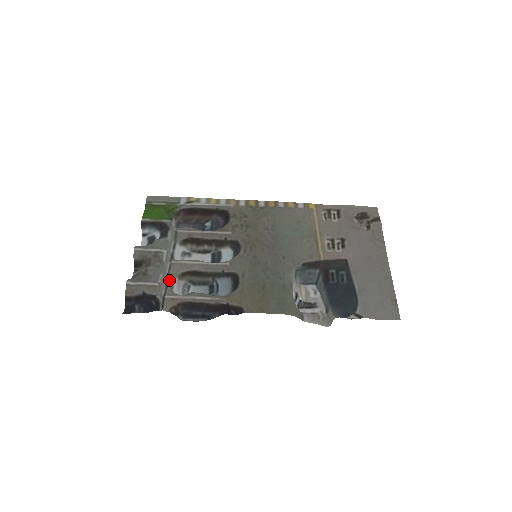
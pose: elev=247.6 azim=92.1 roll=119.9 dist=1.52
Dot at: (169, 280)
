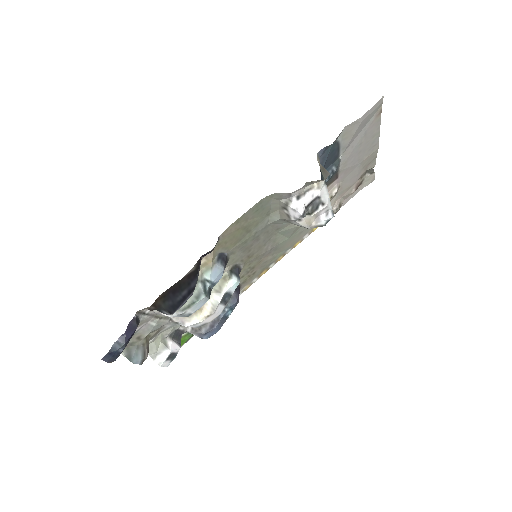
Dot at: (159, 316)
